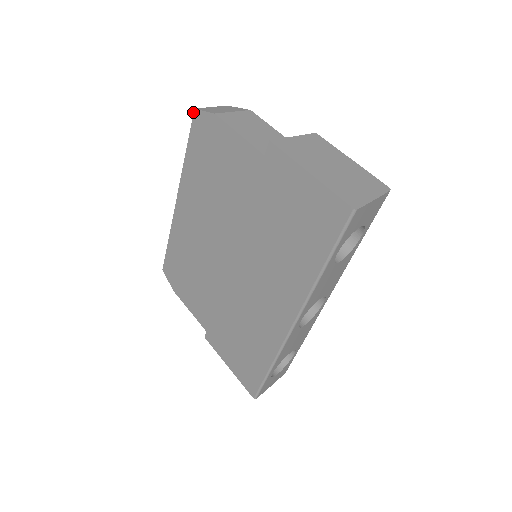
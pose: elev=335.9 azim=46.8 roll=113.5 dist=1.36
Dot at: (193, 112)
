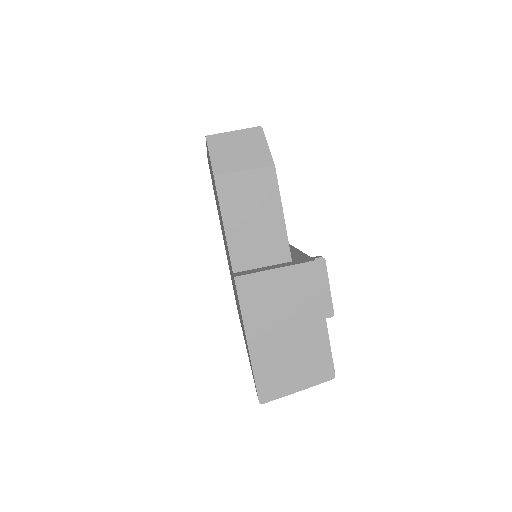
Dot at: (205, 136)
